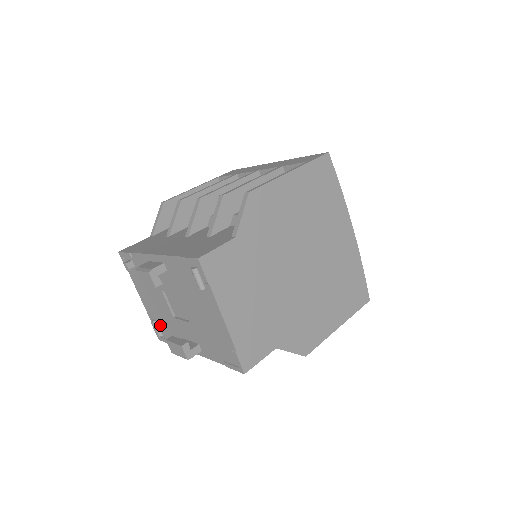
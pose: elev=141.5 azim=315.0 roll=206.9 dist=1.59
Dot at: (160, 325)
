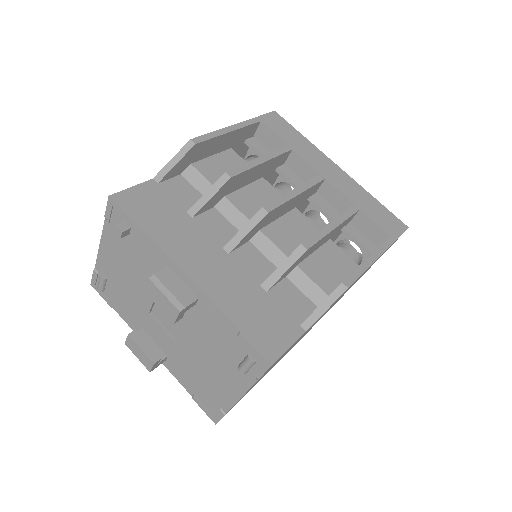
Dot at: (111, 286)
